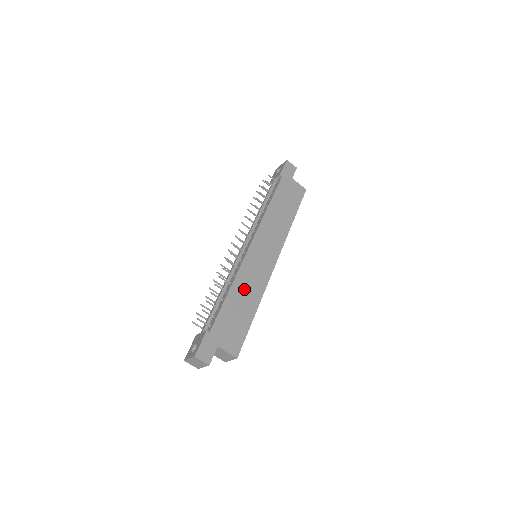
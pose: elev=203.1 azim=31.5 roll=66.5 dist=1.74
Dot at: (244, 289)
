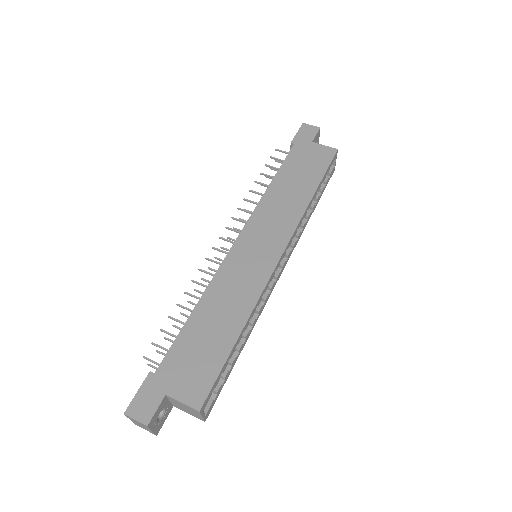
Dot at: (220, 303)
